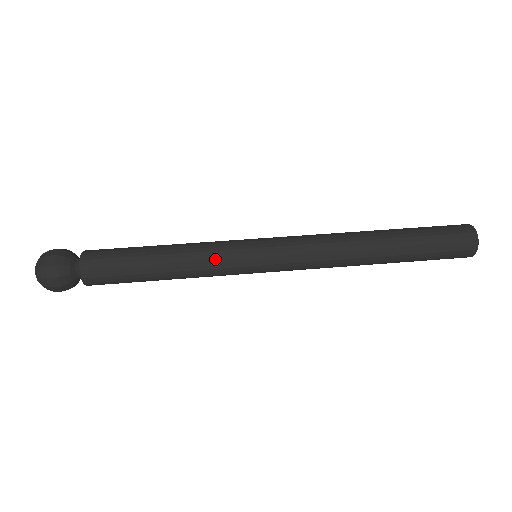
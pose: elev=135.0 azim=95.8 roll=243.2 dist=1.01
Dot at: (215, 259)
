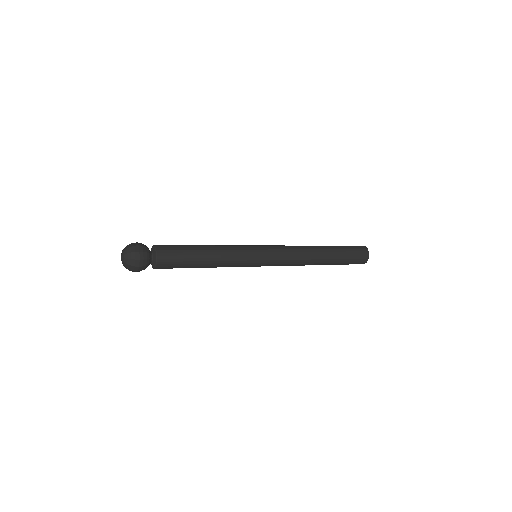
Dot at: occluded
